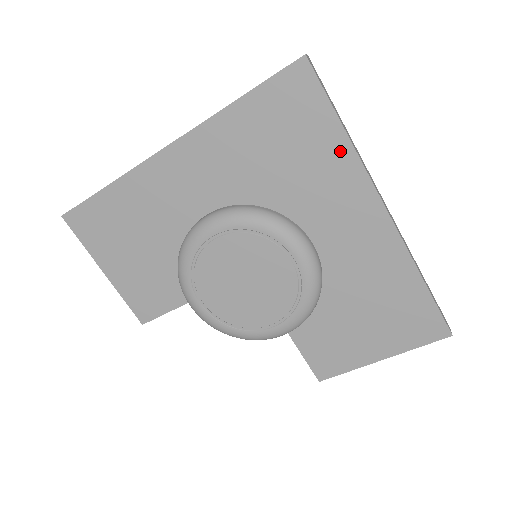
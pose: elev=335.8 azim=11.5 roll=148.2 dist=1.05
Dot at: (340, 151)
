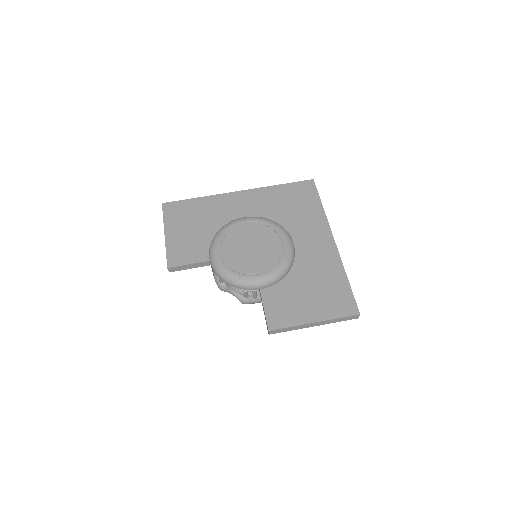
Dot at: (318, 213)
